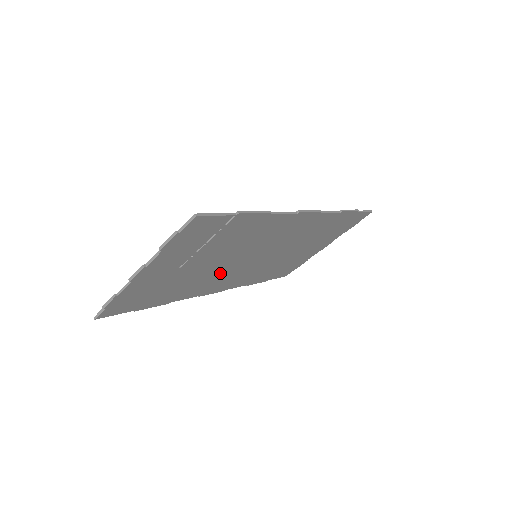
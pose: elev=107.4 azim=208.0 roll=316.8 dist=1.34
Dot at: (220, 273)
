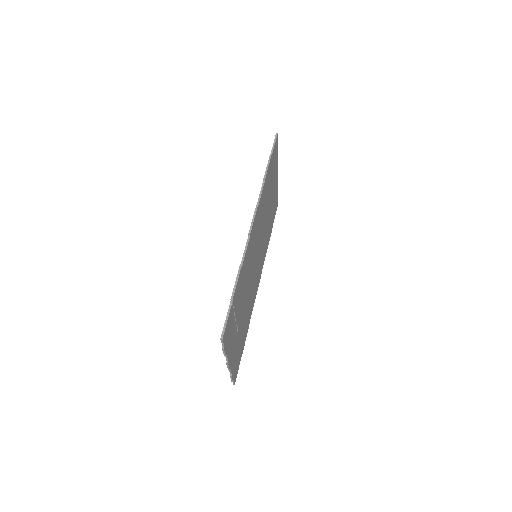
Dot at: (252, 287)
